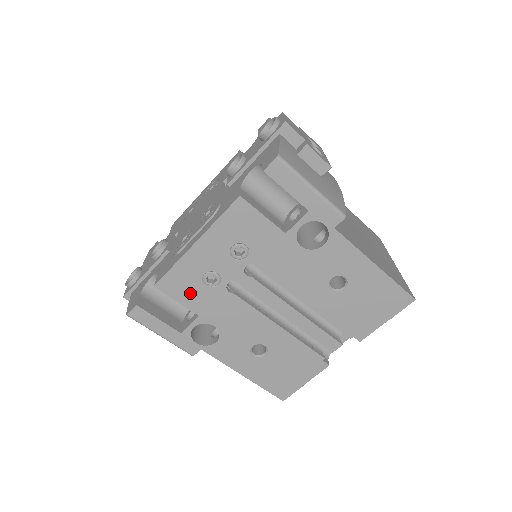
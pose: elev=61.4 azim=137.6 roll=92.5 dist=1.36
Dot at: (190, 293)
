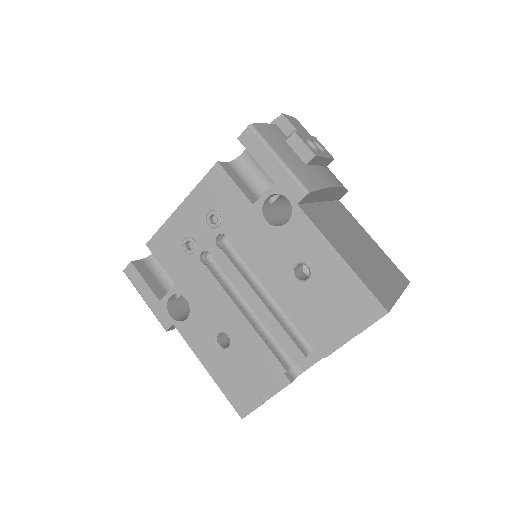
Dot at: (171, 257)
